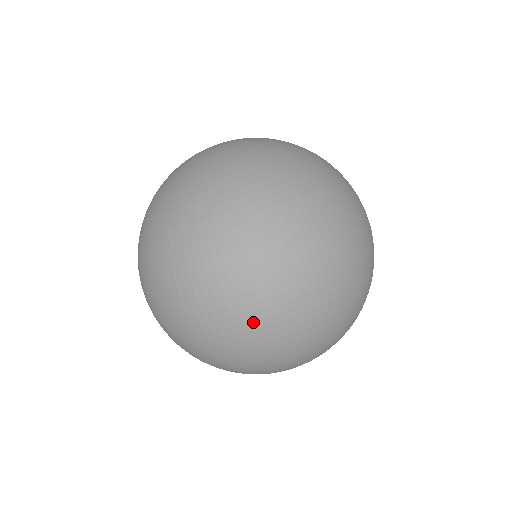
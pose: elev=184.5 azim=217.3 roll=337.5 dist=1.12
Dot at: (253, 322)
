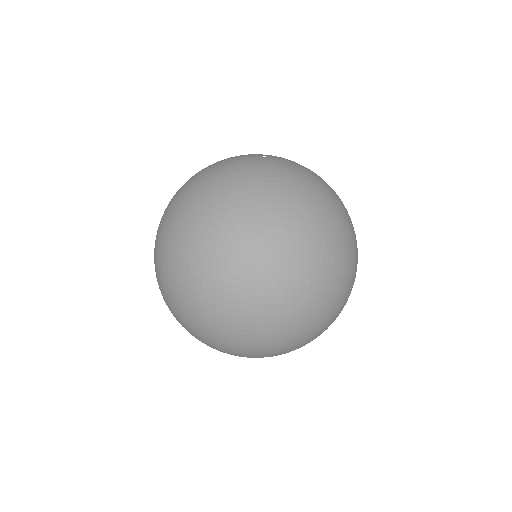
Dot at: (263, 332)
